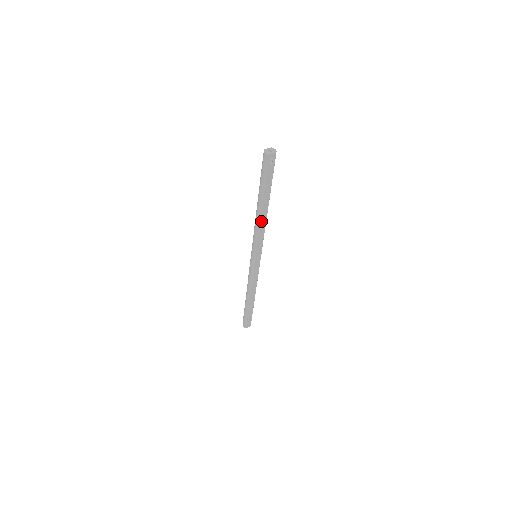
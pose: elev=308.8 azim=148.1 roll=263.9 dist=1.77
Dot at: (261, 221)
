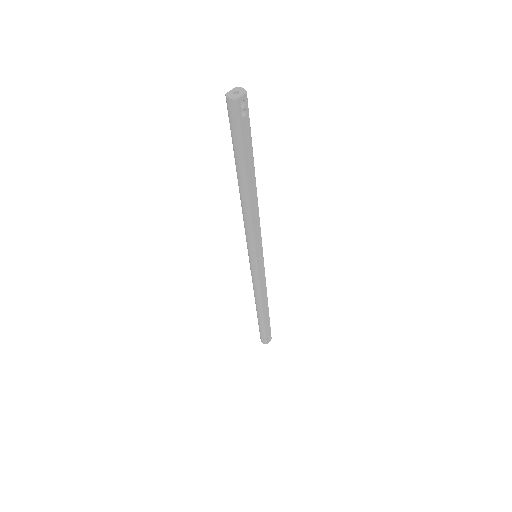
Dot at: (251, 207)
